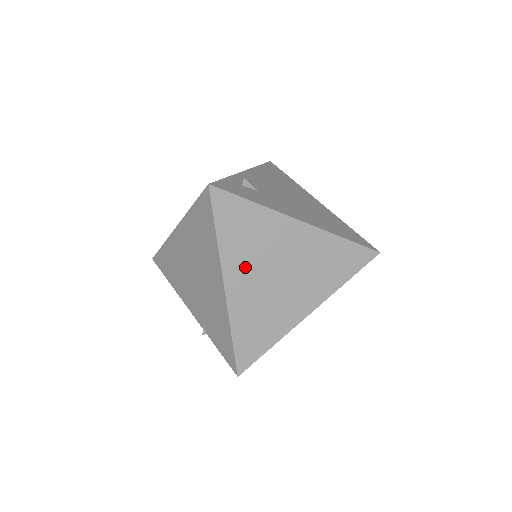
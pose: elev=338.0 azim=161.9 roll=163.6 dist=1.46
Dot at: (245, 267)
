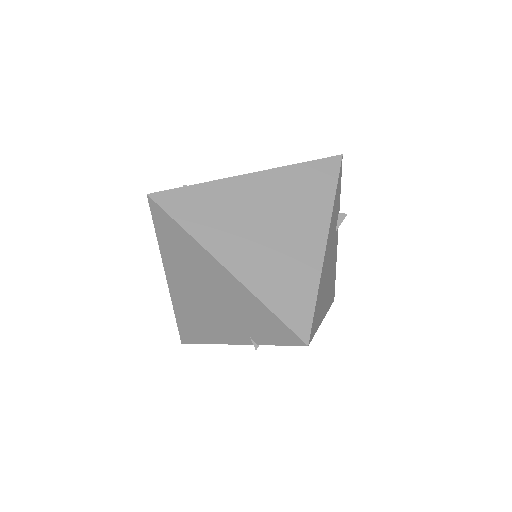
Dot at: (231, 239)
